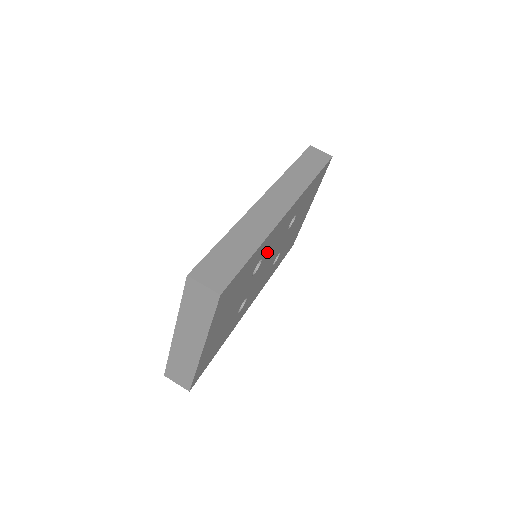
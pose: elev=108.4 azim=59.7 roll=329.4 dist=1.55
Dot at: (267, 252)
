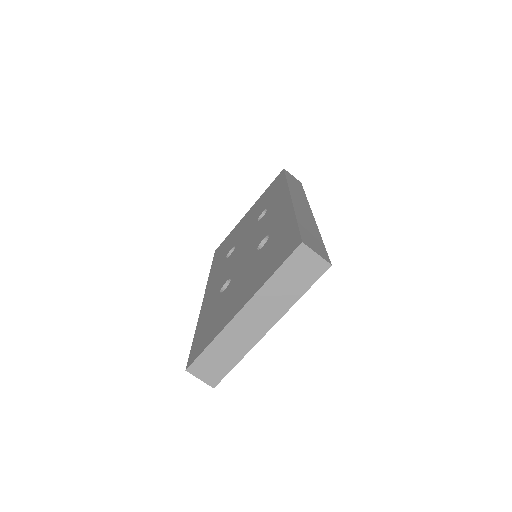
Dot at: occluded
